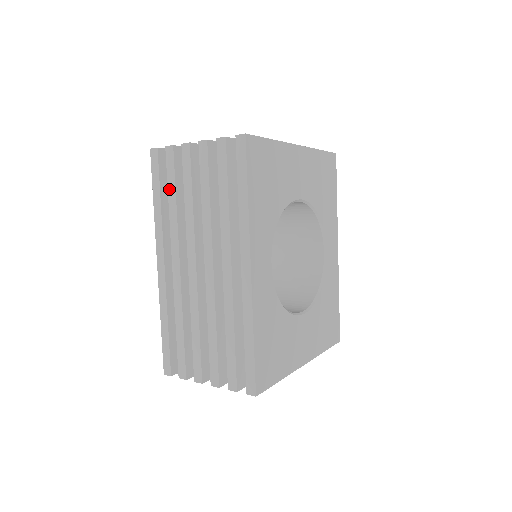
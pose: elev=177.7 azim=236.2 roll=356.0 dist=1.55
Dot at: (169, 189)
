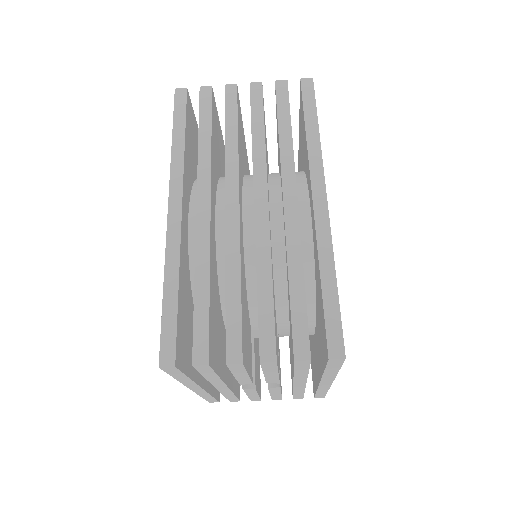
Dot at: (201, 125)
